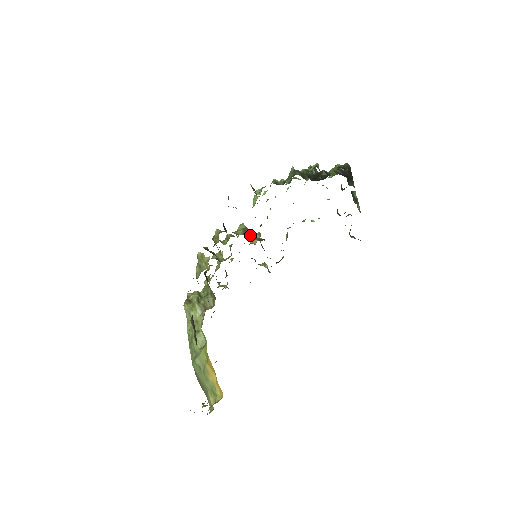
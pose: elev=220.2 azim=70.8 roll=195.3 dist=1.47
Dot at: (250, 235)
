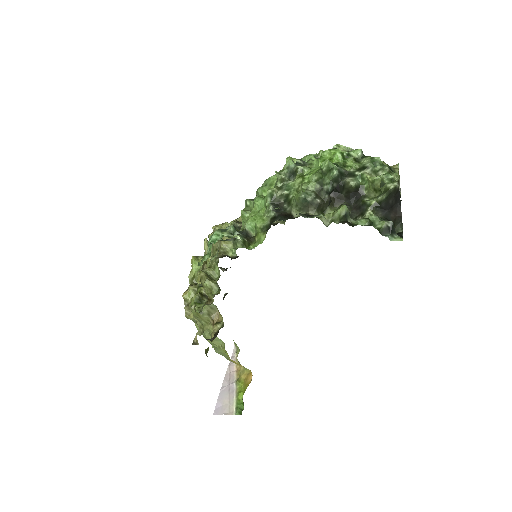
Dot at: occluded
